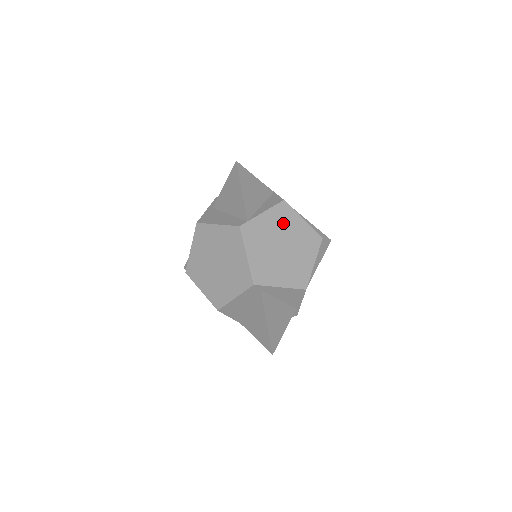
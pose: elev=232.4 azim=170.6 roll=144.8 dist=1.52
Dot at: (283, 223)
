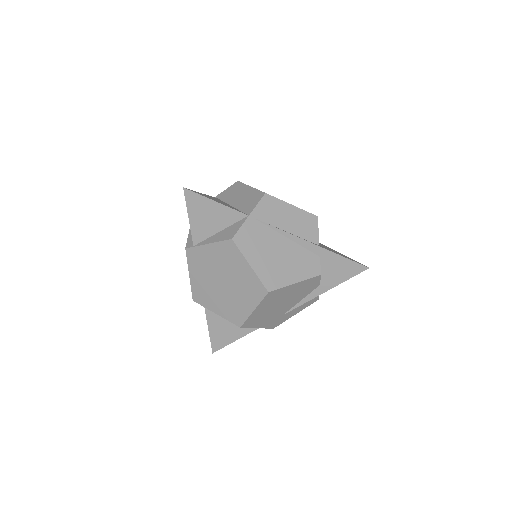
Dot at: (227, 261)
